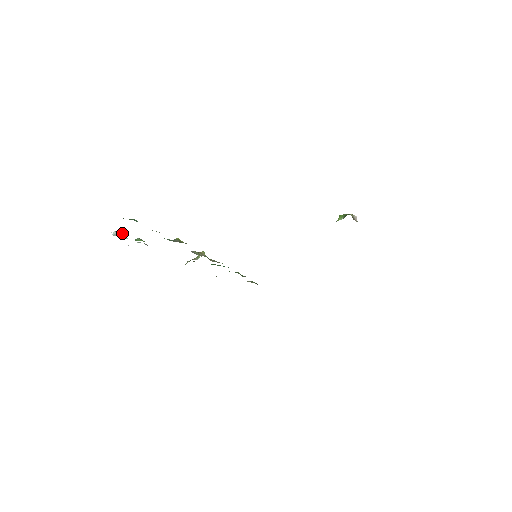
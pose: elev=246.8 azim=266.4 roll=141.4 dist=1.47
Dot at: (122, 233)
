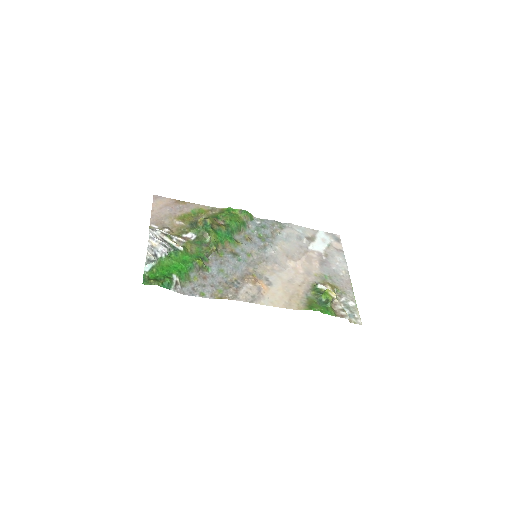
Dot at: (152, 260)
